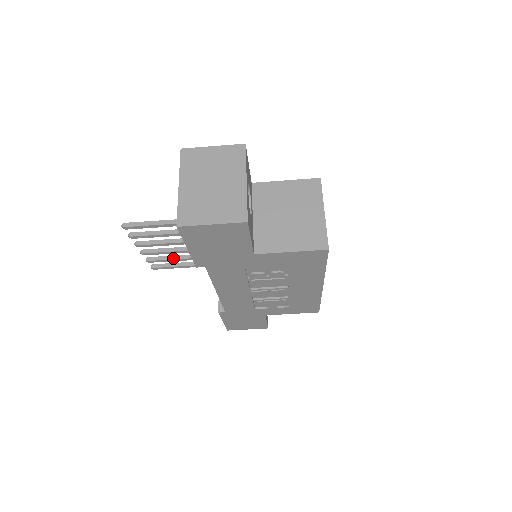
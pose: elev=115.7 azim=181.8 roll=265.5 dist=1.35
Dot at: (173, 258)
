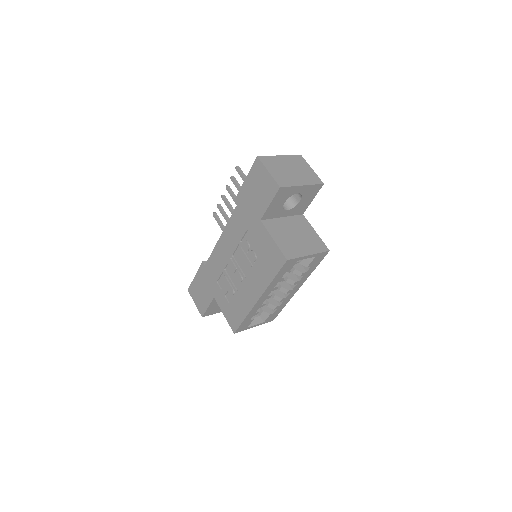
Dot at: (227, 218)
